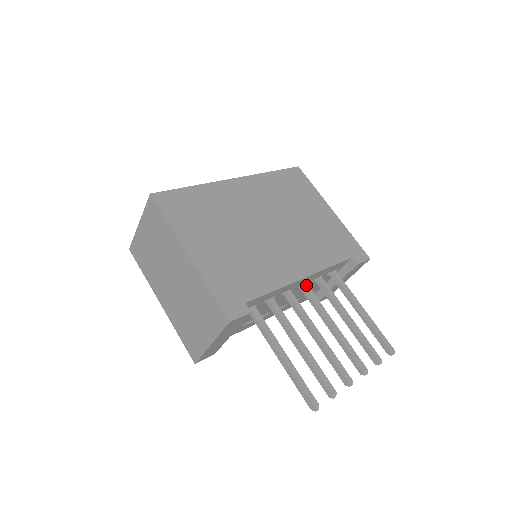
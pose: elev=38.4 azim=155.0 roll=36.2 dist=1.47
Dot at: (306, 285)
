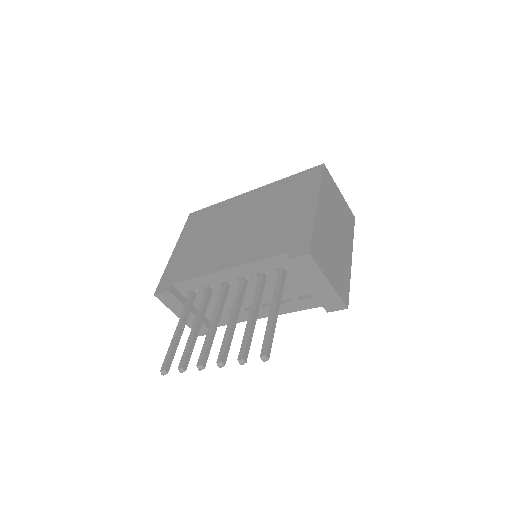
Dot at: (243, 279)
